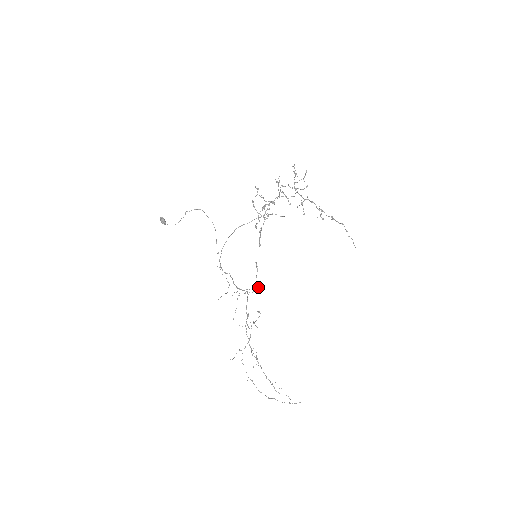
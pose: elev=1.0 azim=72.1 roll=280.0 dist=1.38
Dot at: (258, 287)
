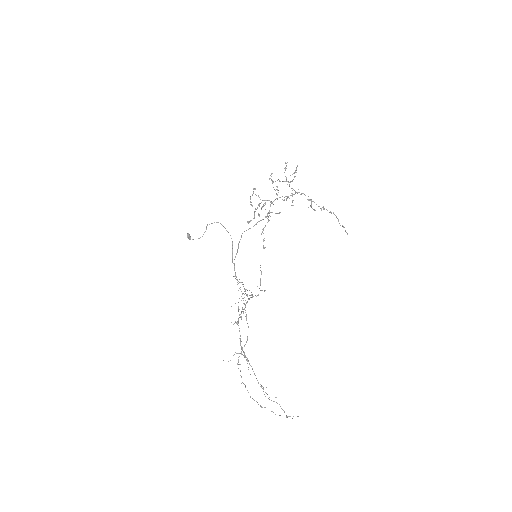
Dot at: (261, 290)
